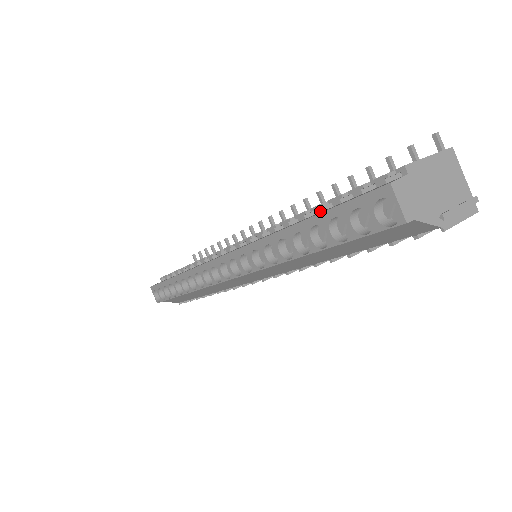
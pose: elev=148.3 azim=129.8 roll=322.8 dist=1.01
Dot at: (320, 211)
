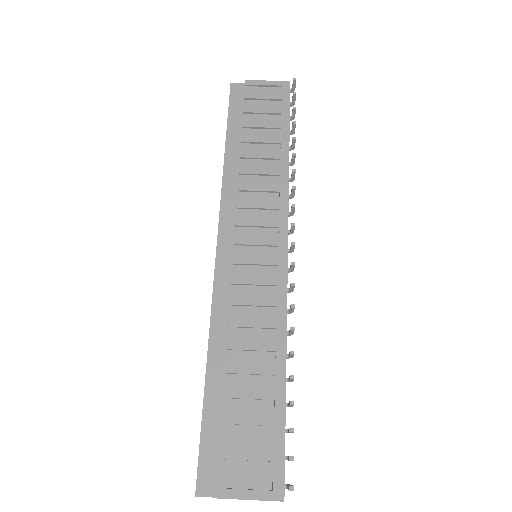
Dot at: (224, 392)
